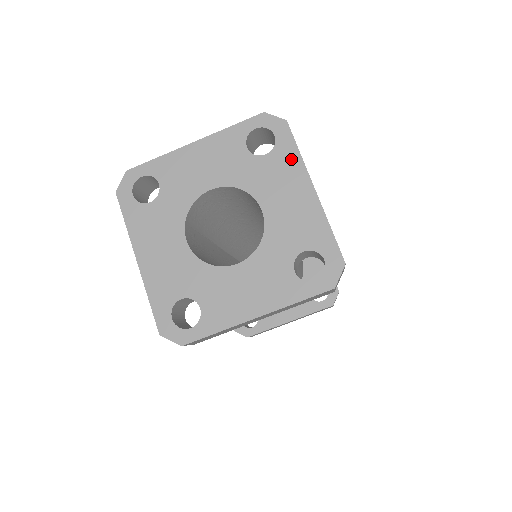
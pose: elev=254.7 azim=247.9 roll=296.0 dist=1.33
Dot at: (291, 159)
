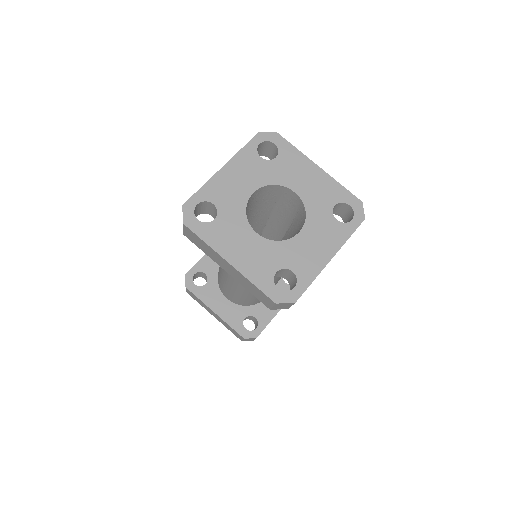
Dot at: (294, 154)
